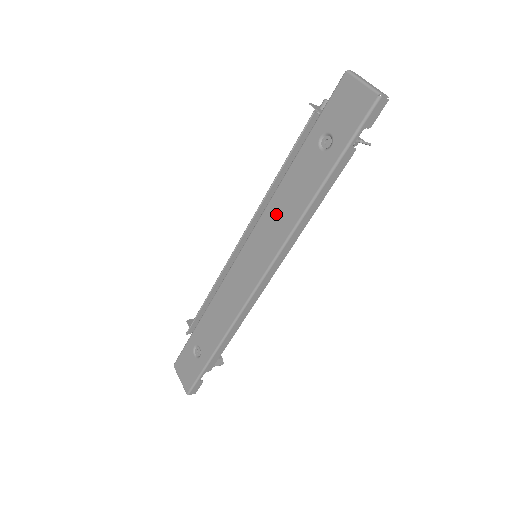
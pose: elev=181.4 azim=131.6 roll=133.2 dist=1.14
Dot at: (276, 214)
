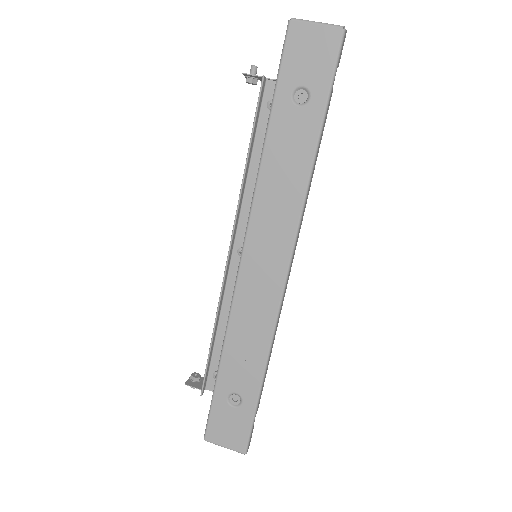
Dot at: (273, 196)
